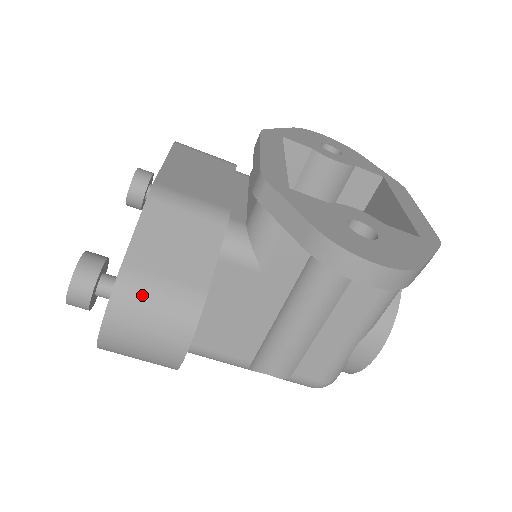
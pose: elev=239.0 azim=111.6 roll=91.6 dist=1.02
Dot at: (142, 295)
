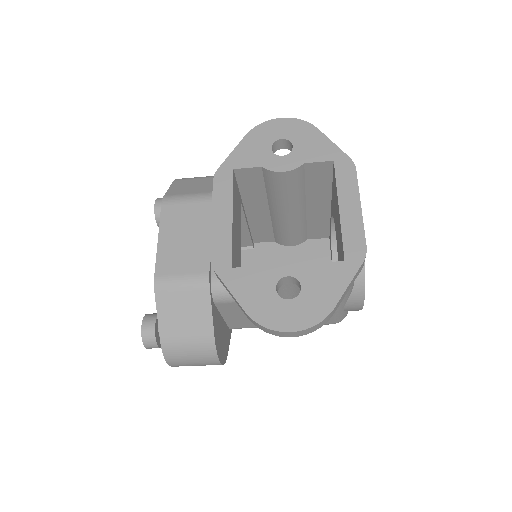
Dot at: (179, 351)
